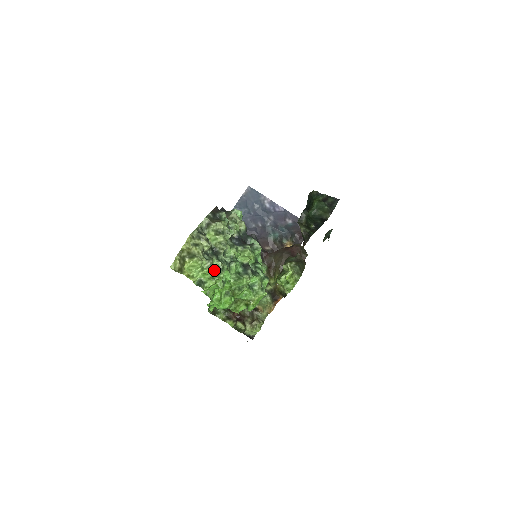
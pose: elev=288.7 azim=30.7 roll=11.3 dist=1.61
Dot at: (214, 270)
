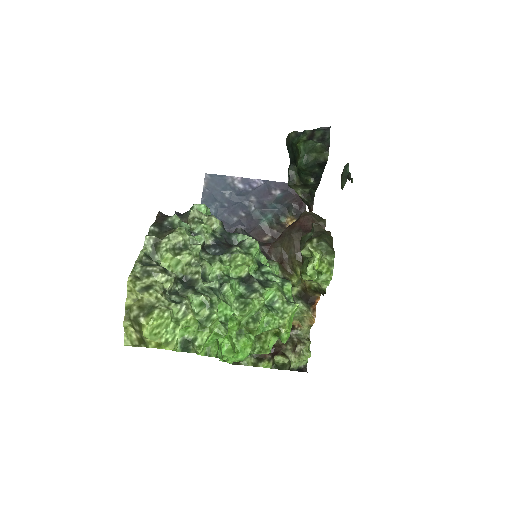
Dot at: (199, 313)
